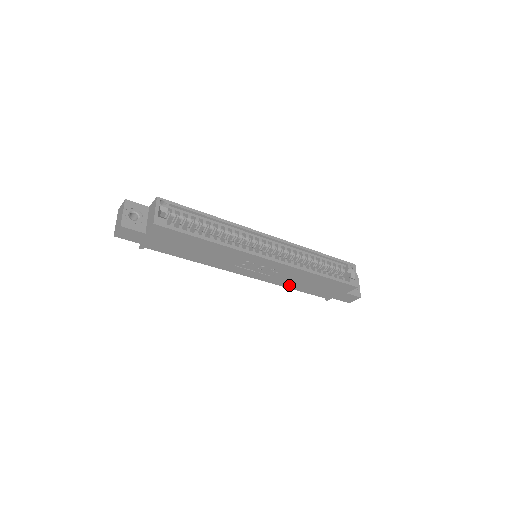
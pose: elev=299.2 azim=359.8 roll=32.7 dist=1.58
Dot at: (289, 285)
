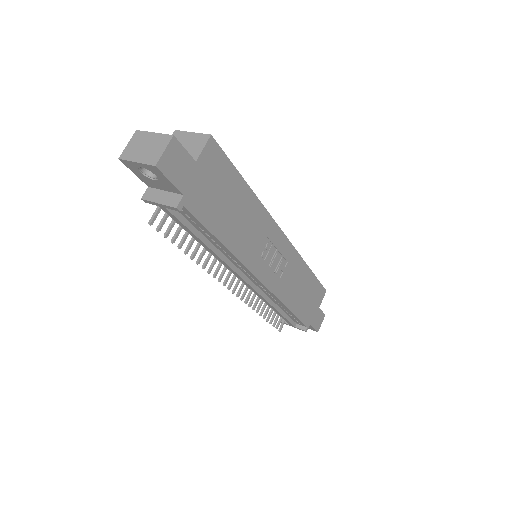
Dot at: (288, 299)
